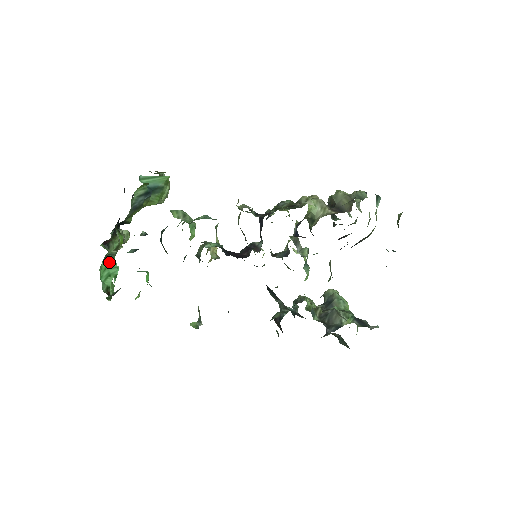
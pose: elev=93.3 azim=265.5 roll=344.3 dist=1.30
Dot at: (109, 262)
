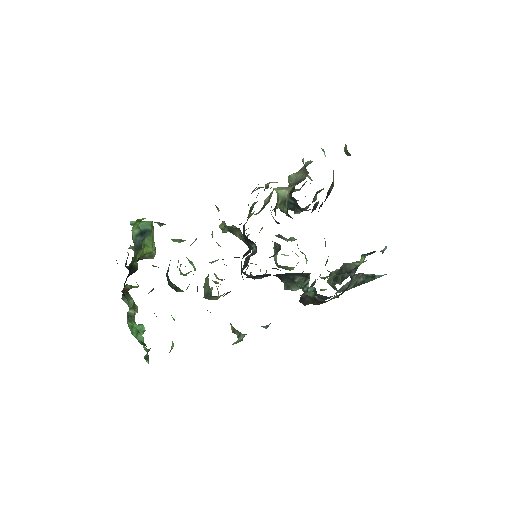
Dot at: occluded
